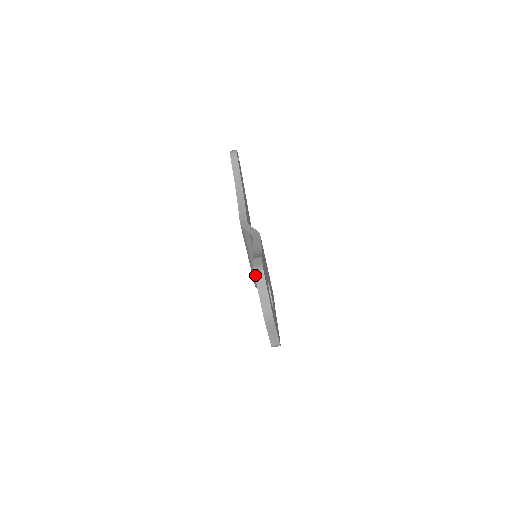
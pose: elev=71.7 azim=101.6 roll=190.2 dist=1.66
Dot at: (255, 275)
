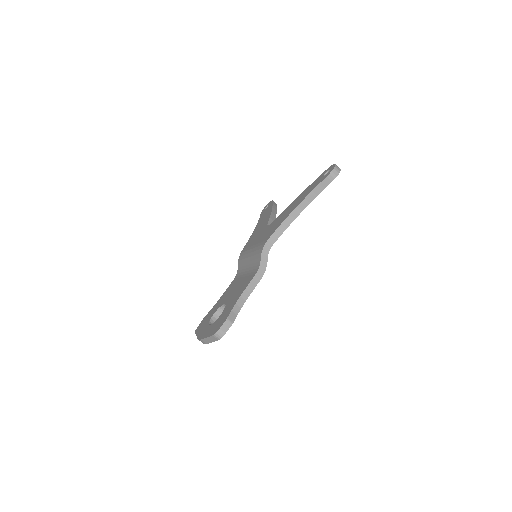
Dot at: (214, 335)
